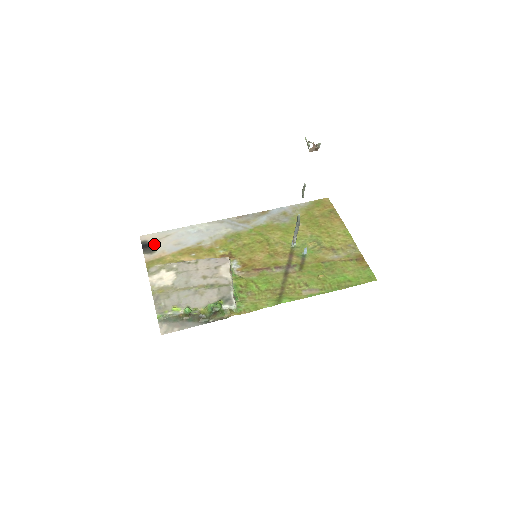
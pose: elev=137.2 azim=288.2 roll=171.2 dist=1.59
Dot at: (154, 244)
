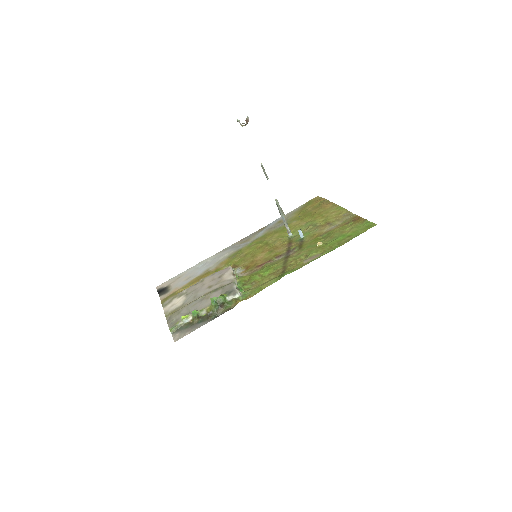
Dot at: (168, 287)
